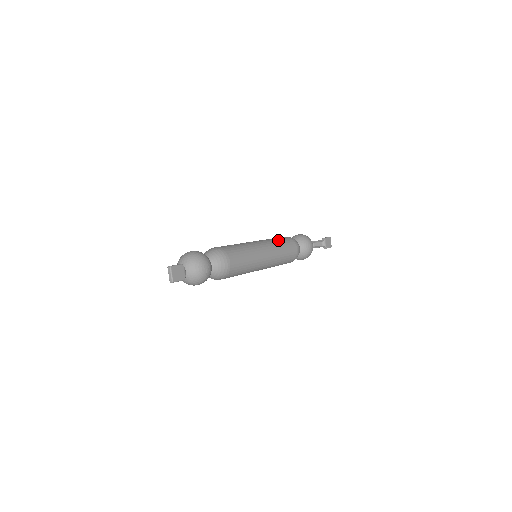
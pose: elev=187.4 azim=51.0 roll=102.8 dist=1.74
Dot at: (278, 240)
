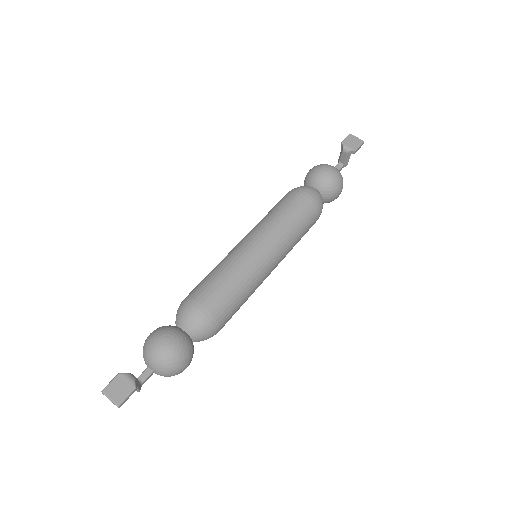
Dot at: (270, 212)
